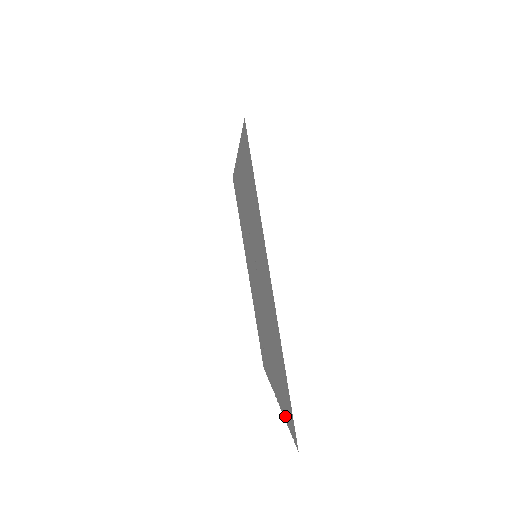
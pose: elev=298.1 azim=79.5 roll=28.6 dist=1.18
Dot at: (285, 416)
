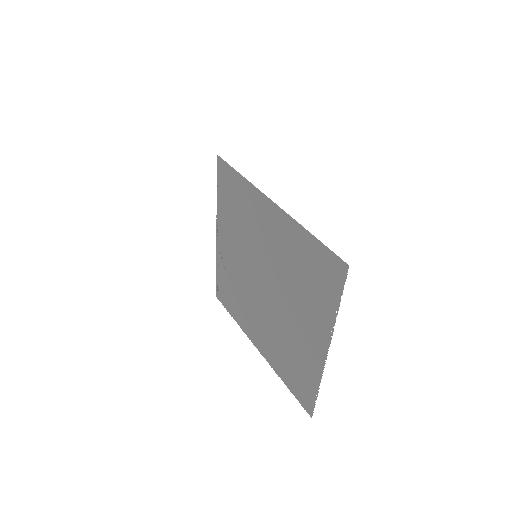
Dot at: (334, 307)
